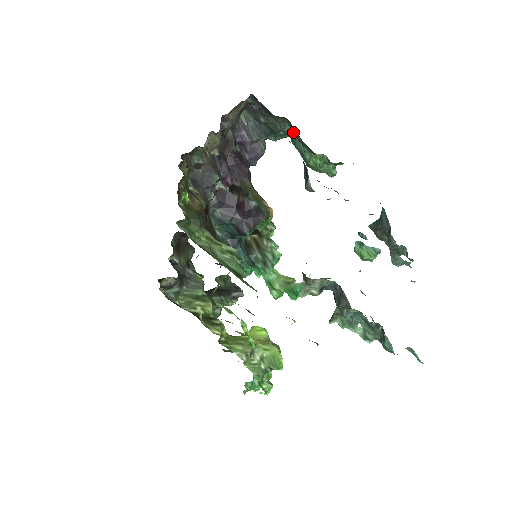
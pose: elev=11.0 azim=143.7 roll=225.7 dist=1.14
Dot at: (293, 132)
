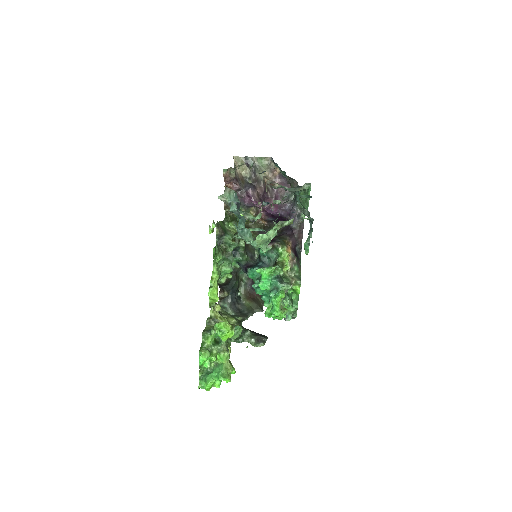
Dot at: occluded
